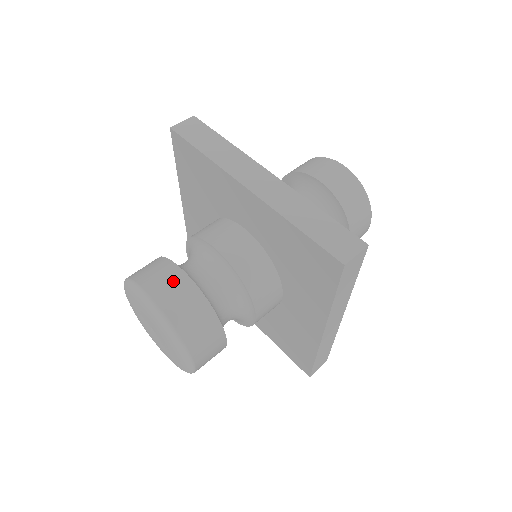
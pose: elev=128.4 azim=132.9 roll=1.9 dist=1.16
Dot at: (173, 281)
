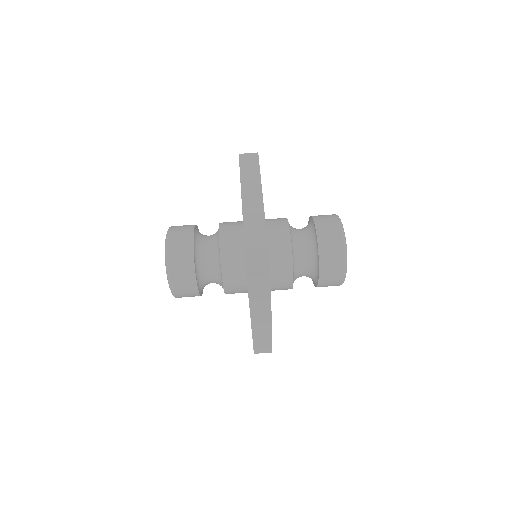
Dot at: (189, 291)
